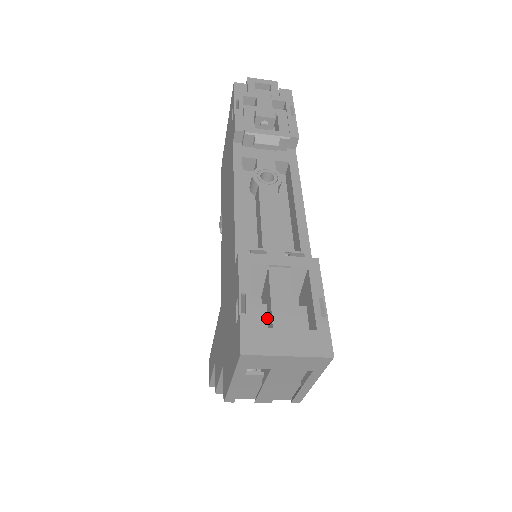
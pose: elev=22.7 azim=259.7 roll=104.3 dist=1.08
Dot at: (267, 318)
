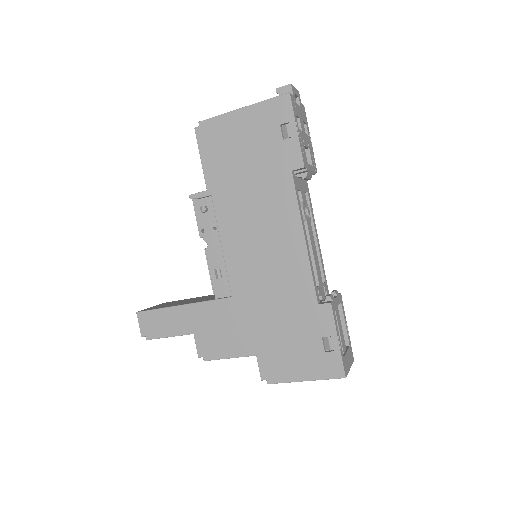
Dot at: occluded
